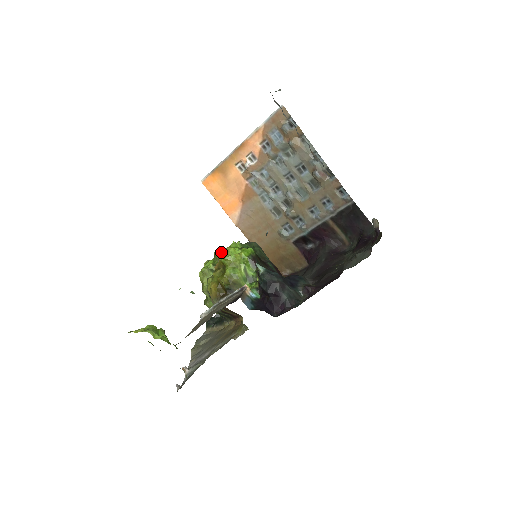
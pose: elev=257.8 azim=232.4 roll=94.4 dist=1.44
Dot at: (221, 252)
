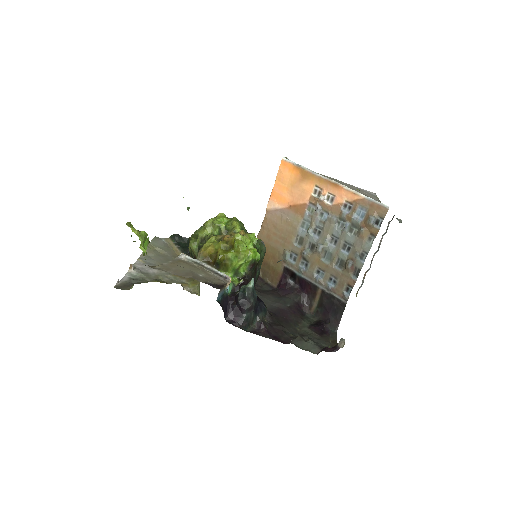
Dot at: (241, 236)
